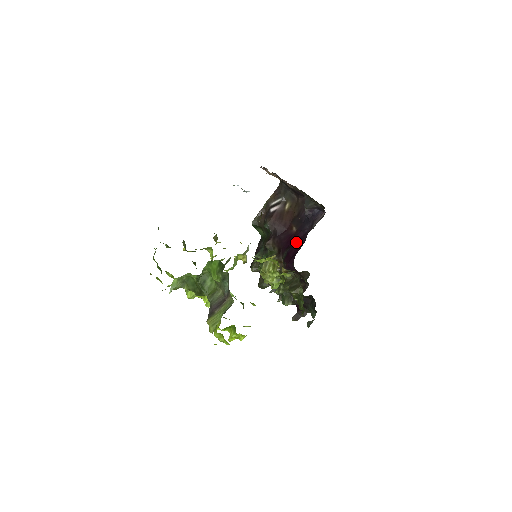
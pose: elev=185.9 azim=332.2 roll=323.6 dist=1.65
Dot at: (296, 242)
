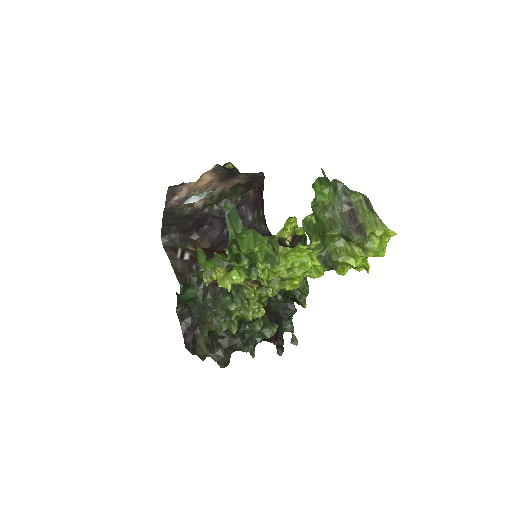
Dot at: occluded
